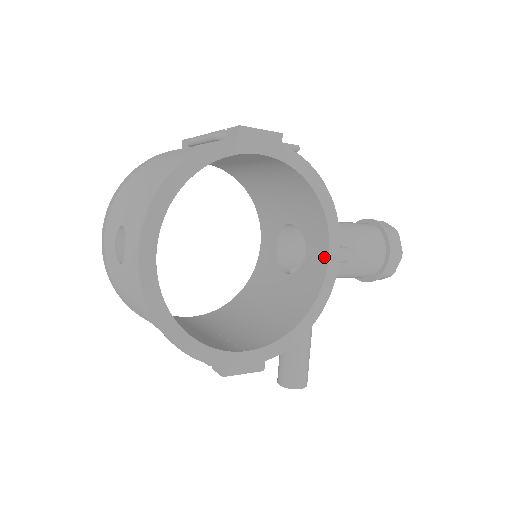
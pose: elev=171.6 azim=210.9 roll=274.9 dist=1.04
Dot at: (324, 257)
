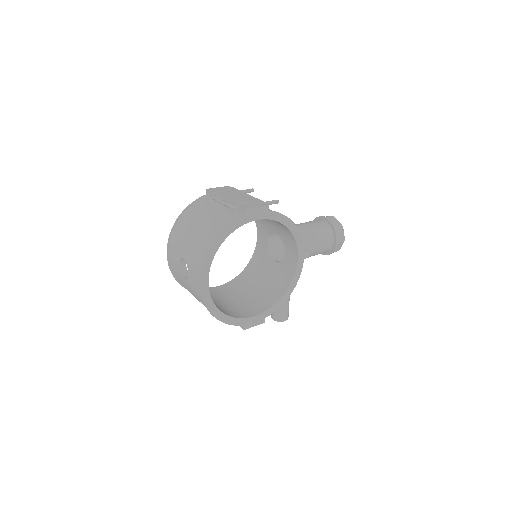
Dot at: (295, 259)
